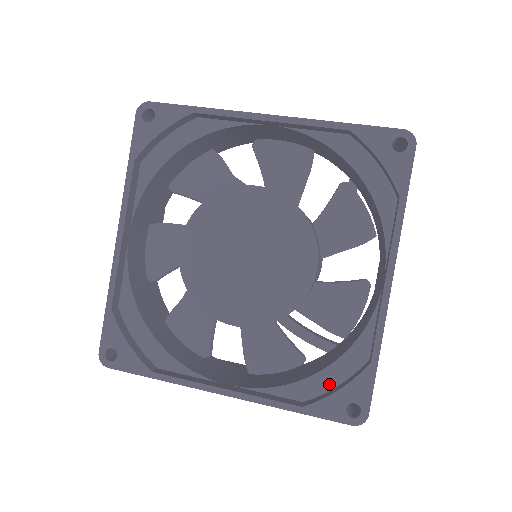
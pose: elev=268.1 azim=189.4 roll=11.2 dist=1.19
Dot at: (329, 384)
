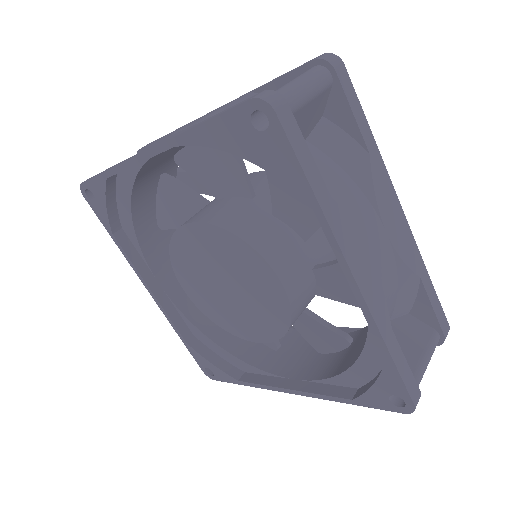
Dot at: (369, 373)
